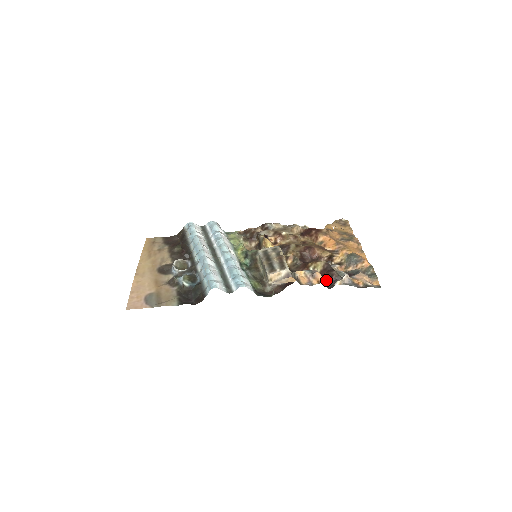
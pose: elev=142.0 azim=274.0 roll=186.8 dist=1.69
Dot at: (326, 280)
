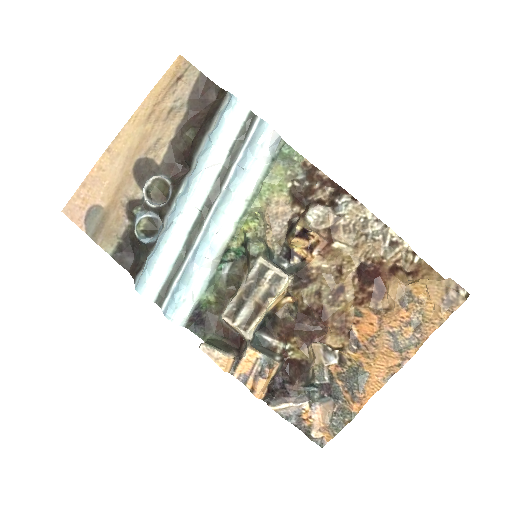
Dot at: (285, 376)
